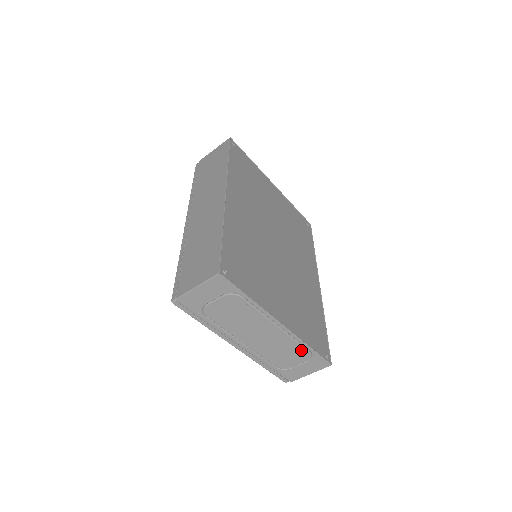
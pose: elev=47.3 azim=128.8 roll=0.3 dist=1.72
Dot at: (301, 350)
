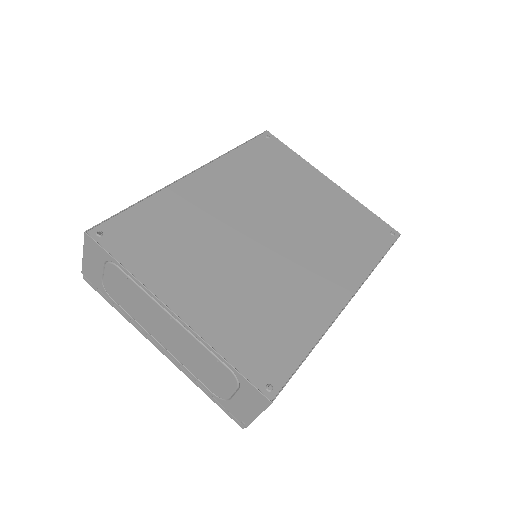
Dot at: (219, 364)
